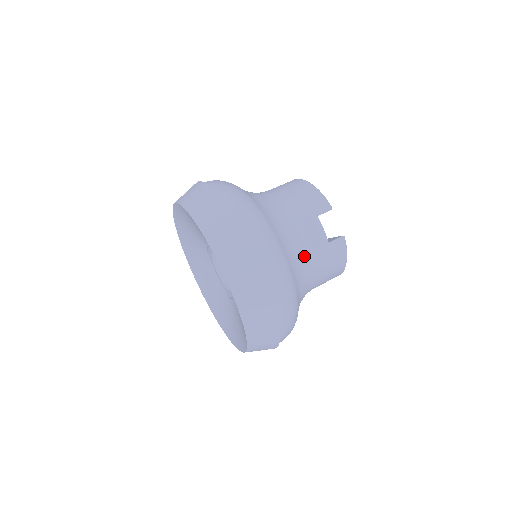
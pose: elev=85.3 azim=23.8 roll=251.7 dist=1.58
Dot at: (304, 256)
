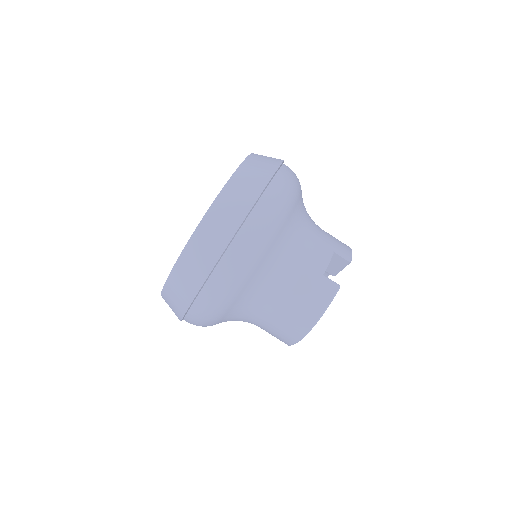
Dot at: (295, 255)
